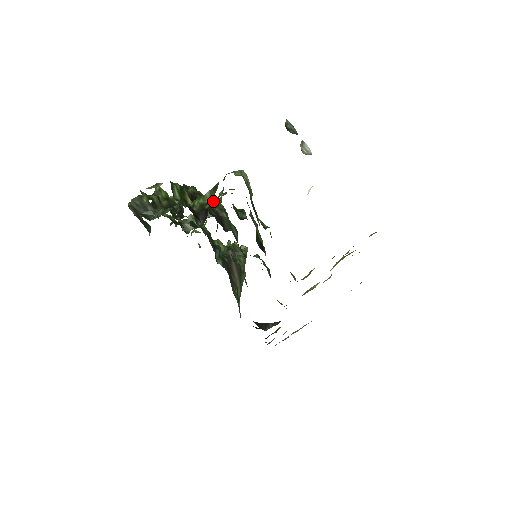
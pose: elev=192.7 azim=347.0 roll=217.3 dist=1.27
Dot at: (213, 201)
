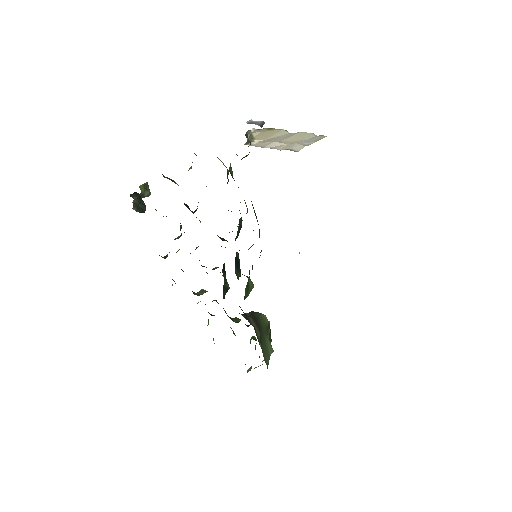
Dot at: occluded
